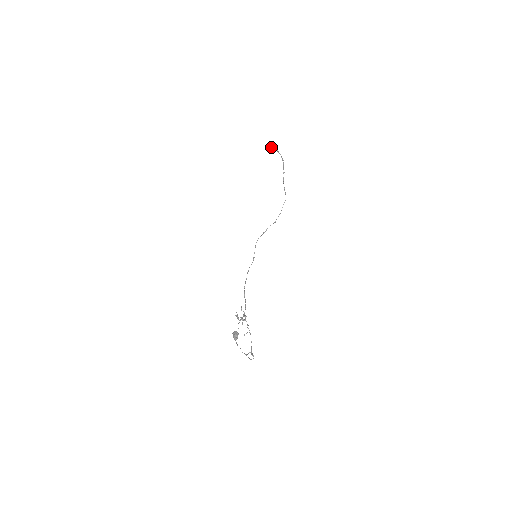
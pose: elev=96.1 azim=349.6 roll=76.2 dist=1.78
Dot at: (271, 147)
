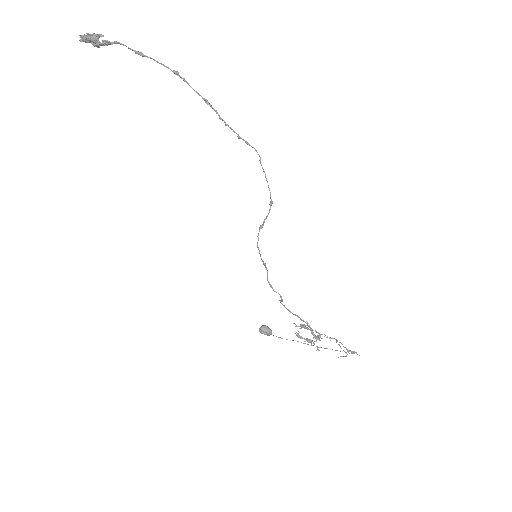
Dot at: occluded
